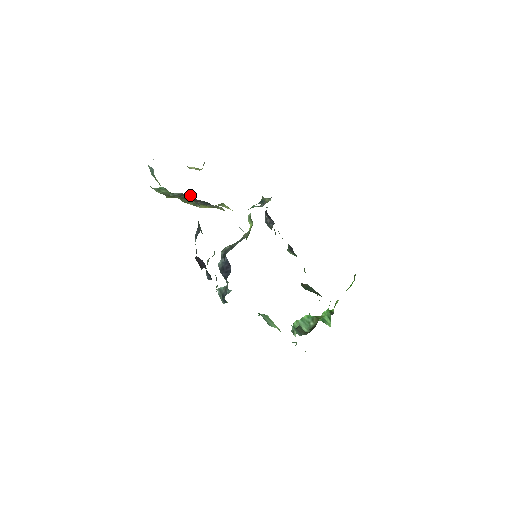
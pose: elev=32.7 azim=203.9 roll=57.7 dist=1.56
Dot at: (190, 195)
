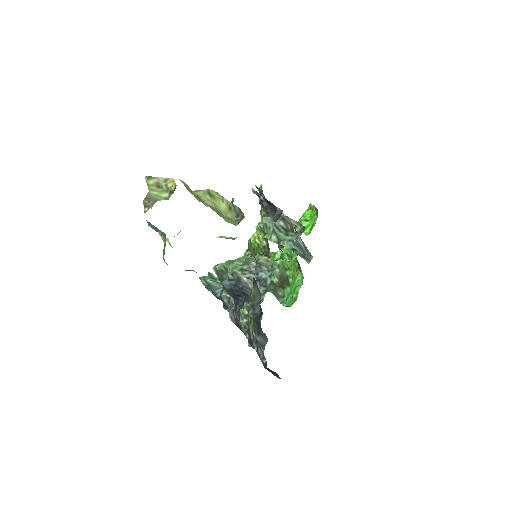
Dot at: occluded
